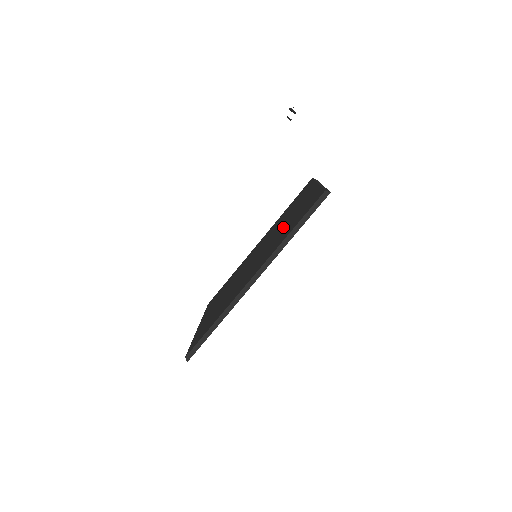
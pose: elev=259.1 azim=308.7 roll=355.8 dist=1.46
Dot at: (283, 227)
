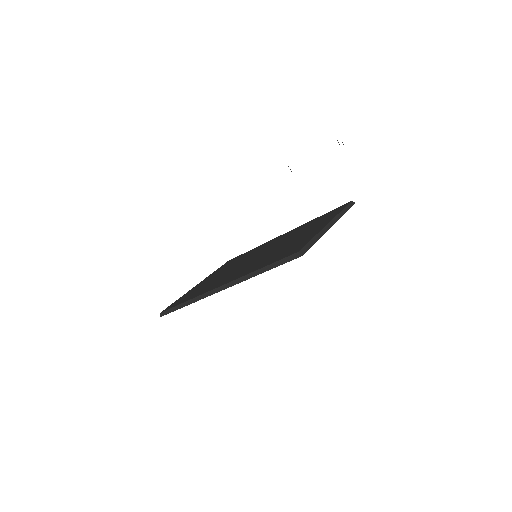
Dot at: (280, 248)
